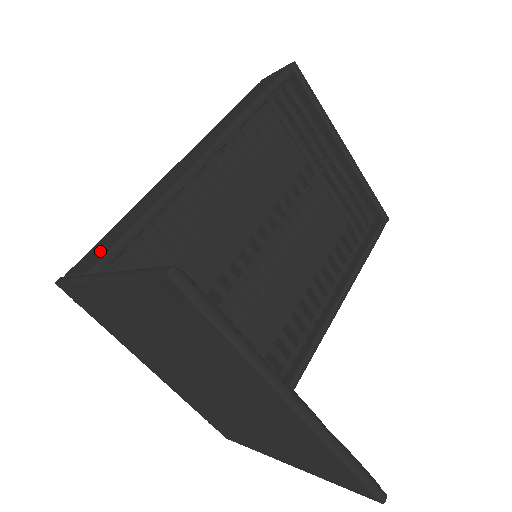
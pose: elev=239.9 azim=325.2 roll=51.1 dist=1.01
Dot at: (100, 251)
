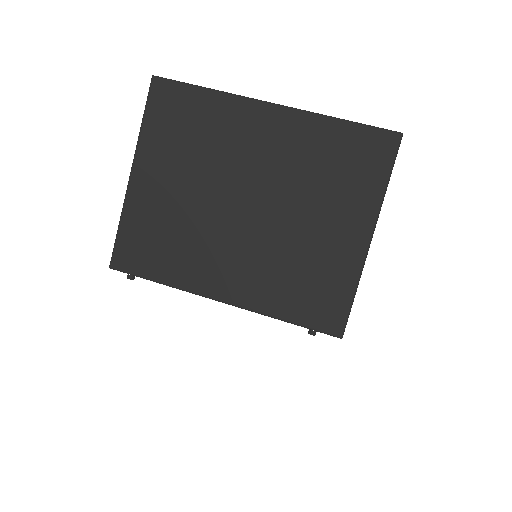
Dot at: occluded
